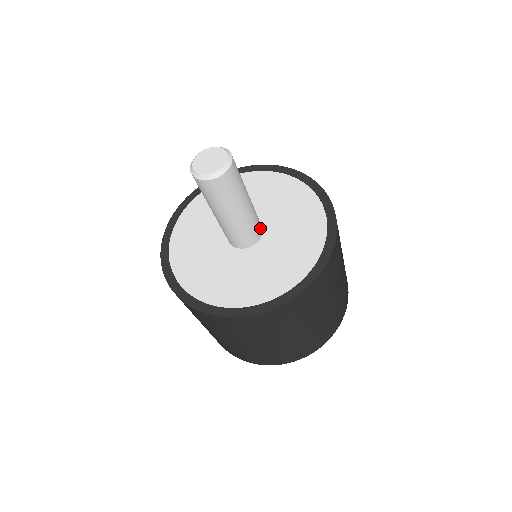
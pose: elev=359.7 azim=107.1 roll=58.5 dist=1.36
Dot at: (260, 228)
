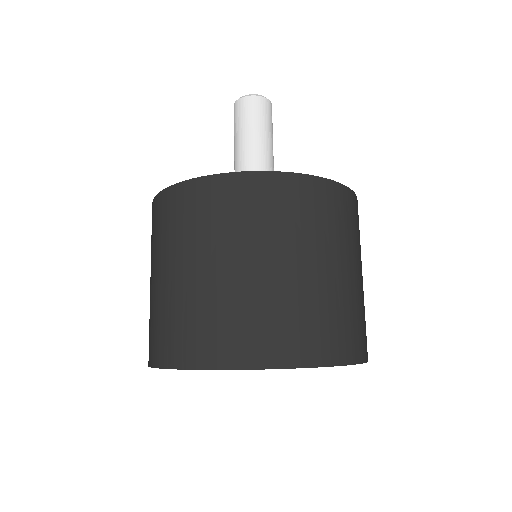
Dot at: occluded
